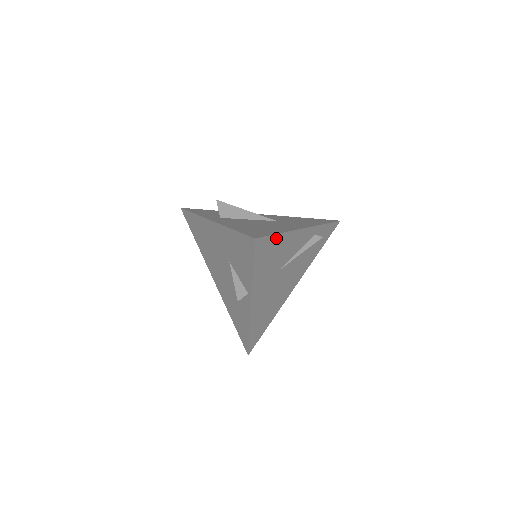
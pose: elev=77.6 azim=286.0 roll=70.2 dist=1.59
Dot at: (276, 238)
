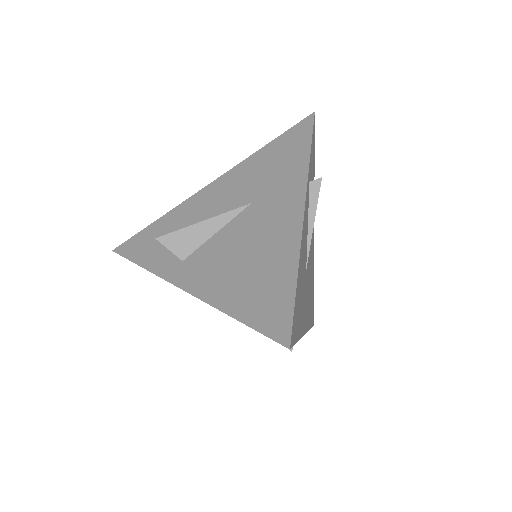
Dot at: (297, 287)
